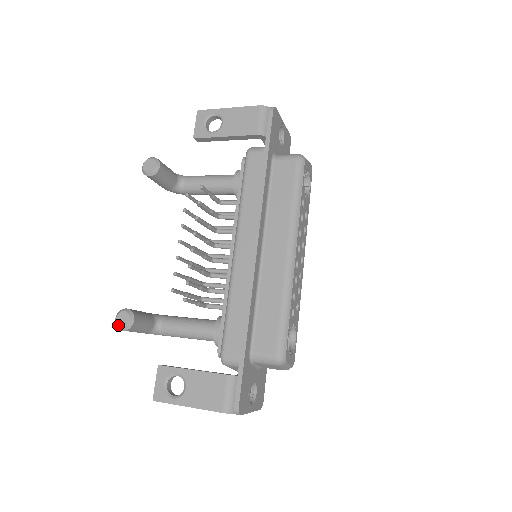
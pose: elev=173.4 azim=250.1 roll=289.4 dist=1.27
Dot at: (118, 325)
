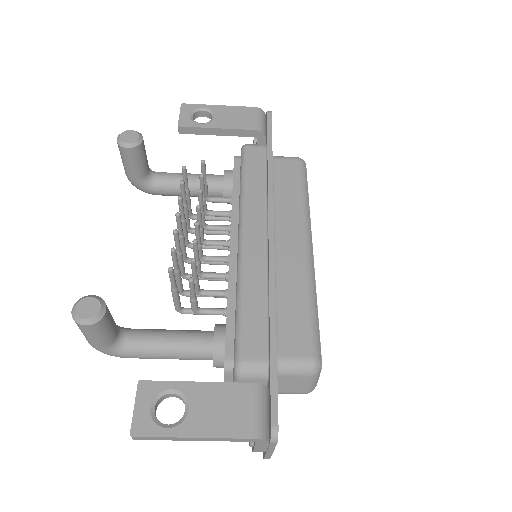
Dot at: (79, 316)
